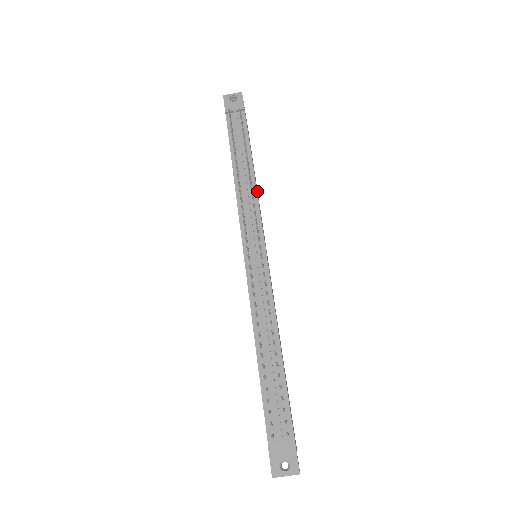
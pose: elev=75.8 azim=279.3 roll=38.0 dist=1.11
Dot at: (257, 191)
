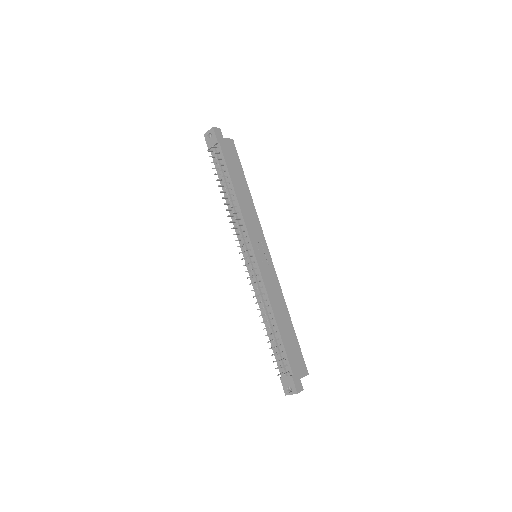
Dot at: (248, 202)
